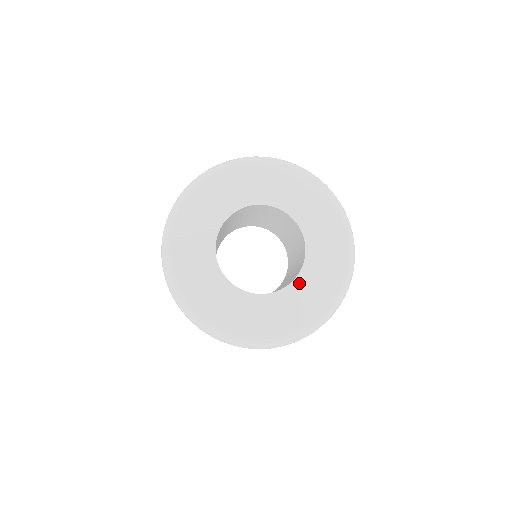
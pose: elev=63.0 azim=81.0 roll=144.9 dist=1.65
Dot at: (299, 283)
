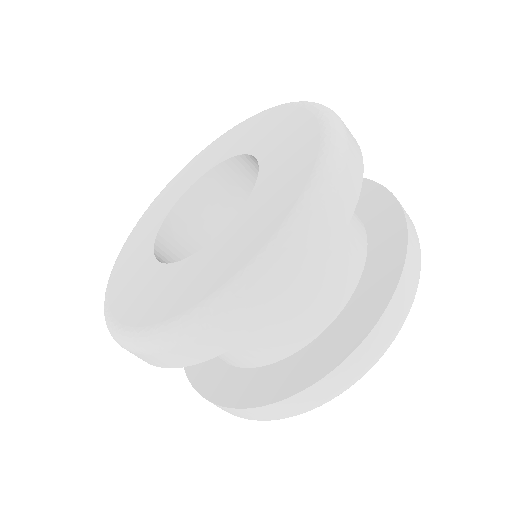
Dot at: (264, 179)
